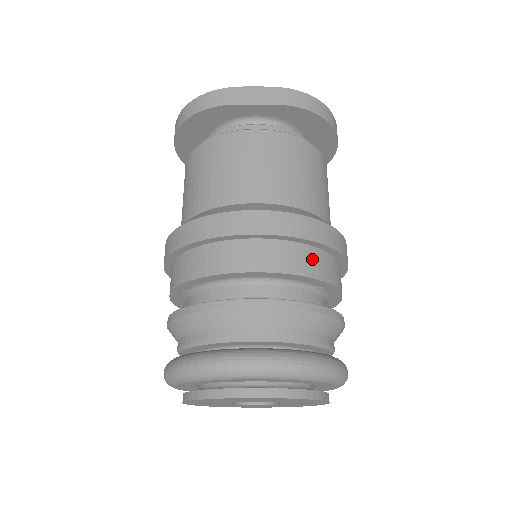
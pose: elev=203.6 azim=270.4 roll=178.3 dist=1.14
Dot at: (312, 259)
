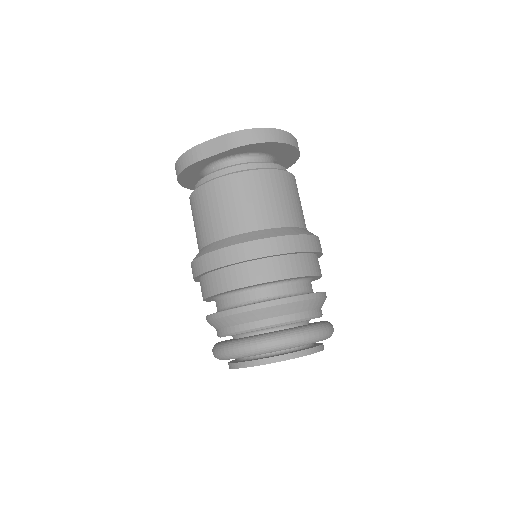
Dot at: (275, 267)
